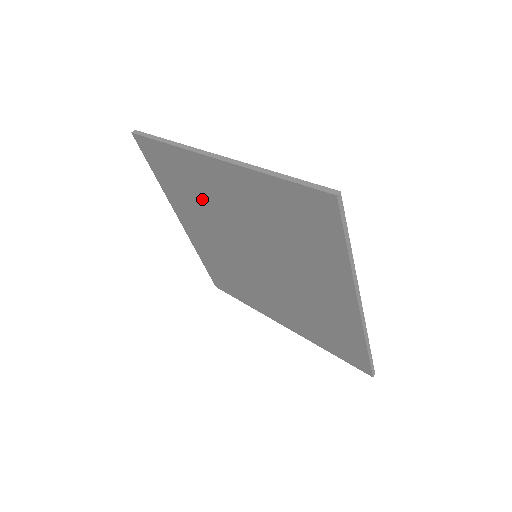
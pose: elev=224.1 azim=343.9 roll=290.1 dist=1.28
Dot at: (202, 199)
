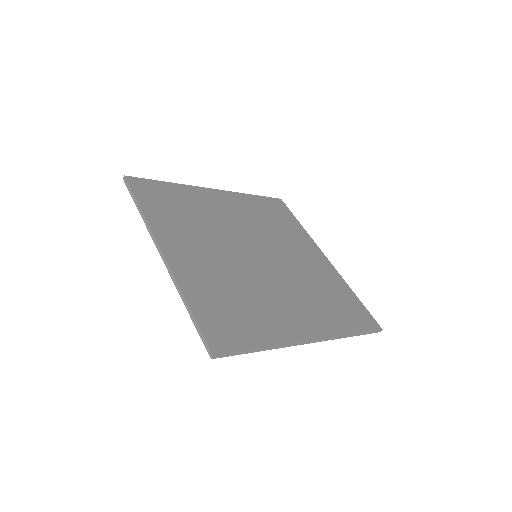
Dot at: occluded
